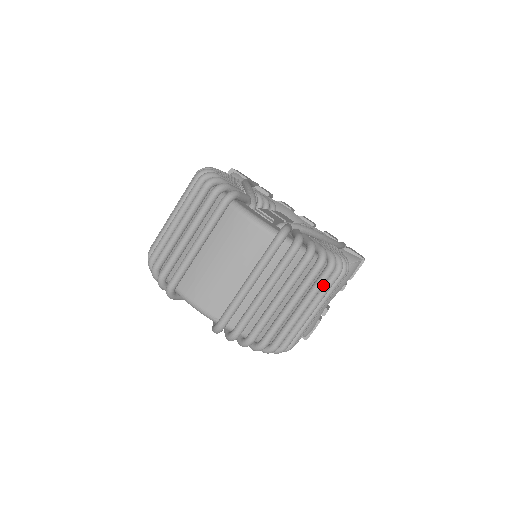
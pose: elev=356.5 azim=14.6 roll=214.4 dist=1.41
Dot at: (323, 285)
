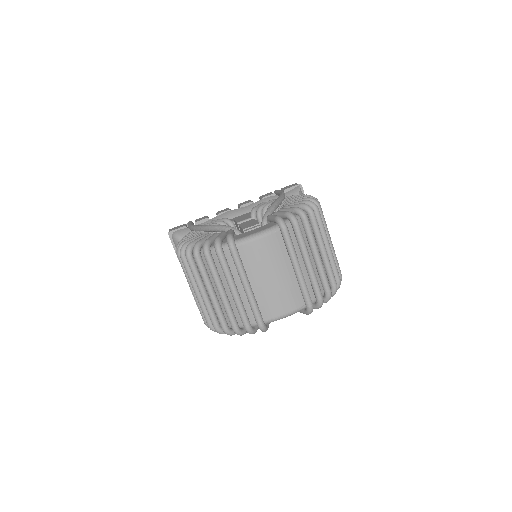
Dot at: occluded
